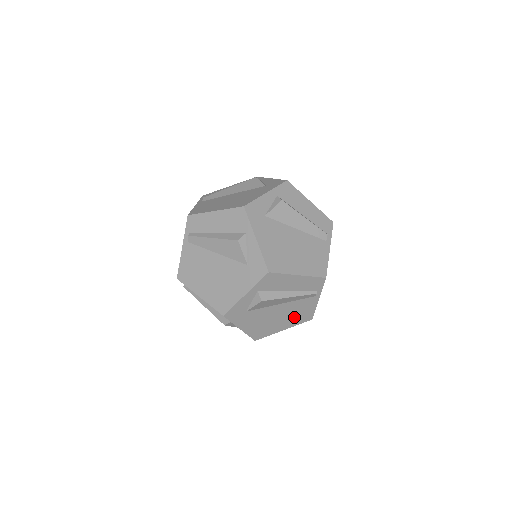
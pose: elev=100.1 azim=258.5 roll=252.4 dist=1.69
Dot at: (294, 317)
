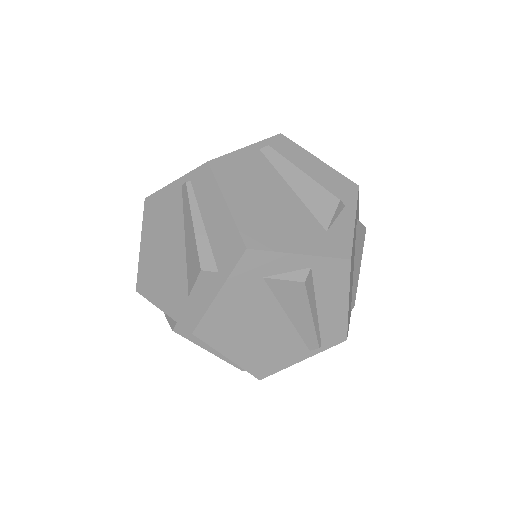
Dot at: (260, 353)
